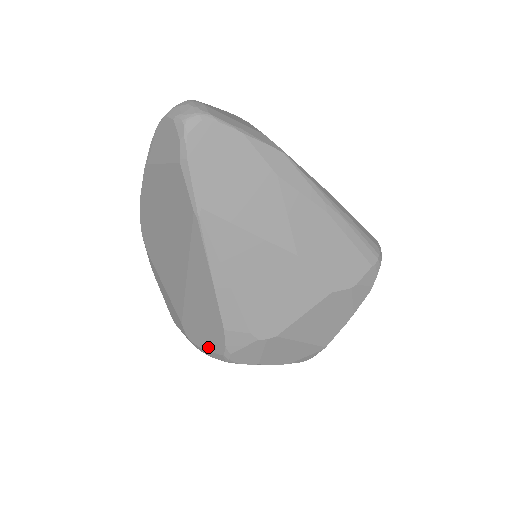
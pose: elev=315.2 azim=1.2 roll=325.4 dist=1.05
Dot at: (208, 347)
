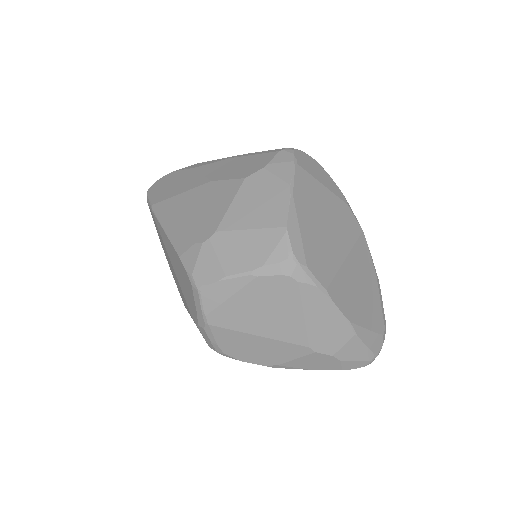
Dot at: (193, 301)
